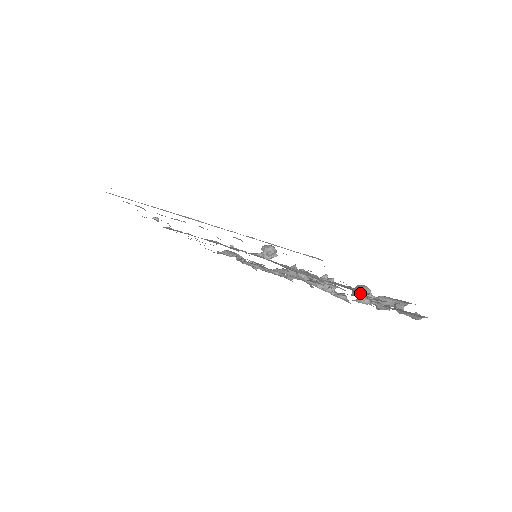
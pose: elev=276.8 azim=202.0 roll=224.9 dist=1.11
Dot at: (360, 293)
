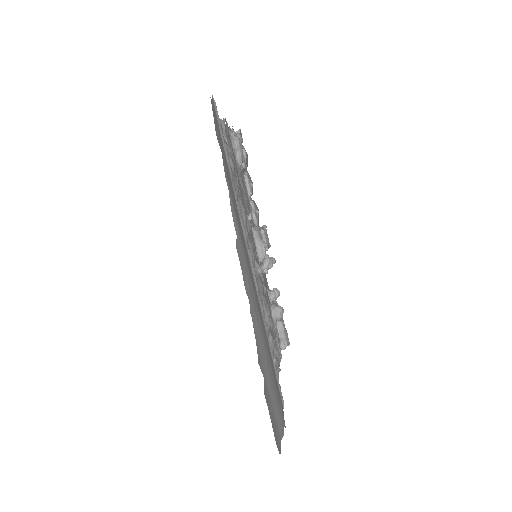
Dot at: (276, 318)
